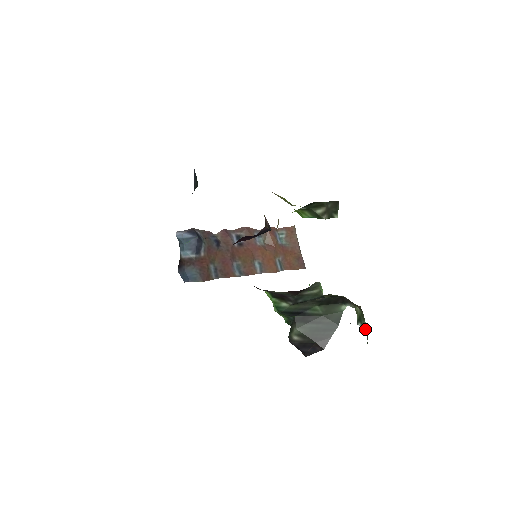
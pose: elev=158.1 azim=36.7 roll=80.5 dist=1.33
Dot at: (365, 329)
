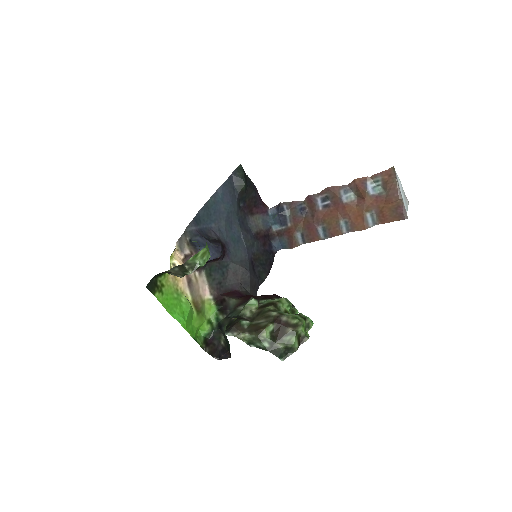
Dot at: (264, 349)
